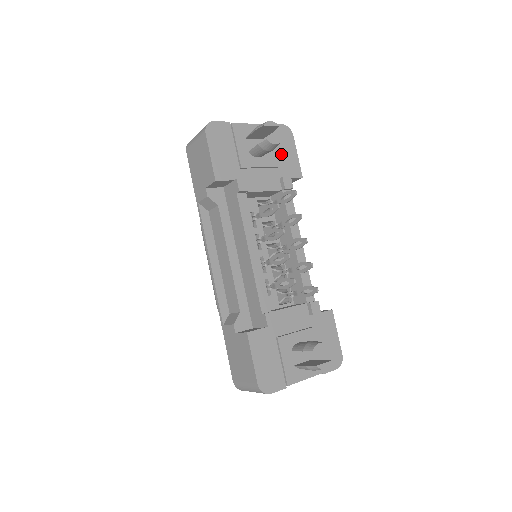
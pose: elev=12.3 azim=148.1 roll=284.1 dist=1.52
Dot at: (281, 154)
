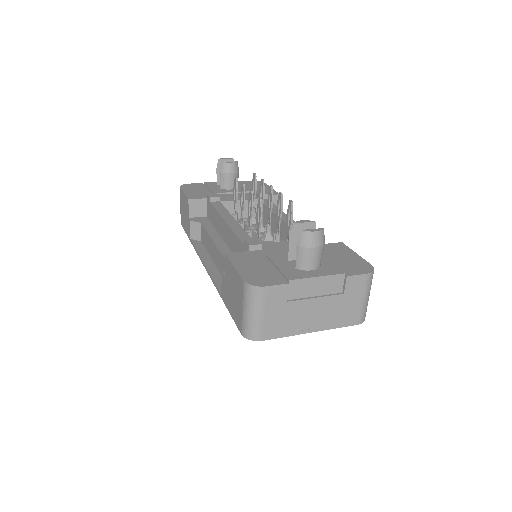
Dot at: occluded
